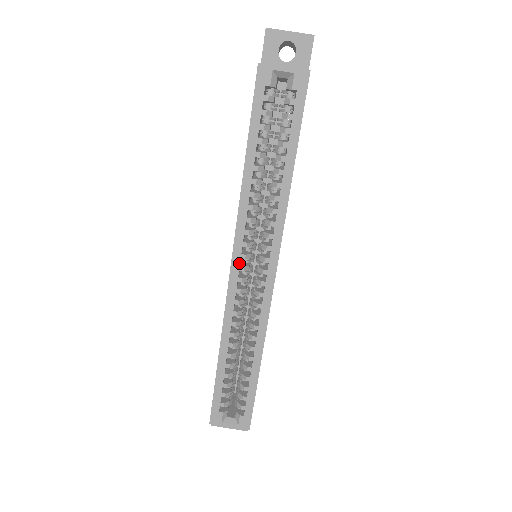
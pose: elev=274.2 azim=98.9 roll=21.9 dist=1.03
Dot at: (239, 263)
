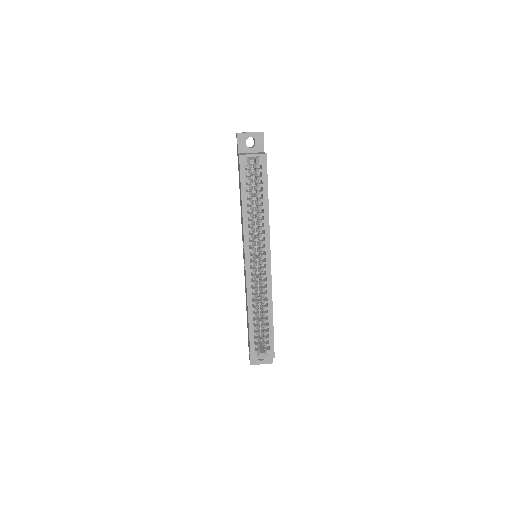
Dot at: (249, 261)
